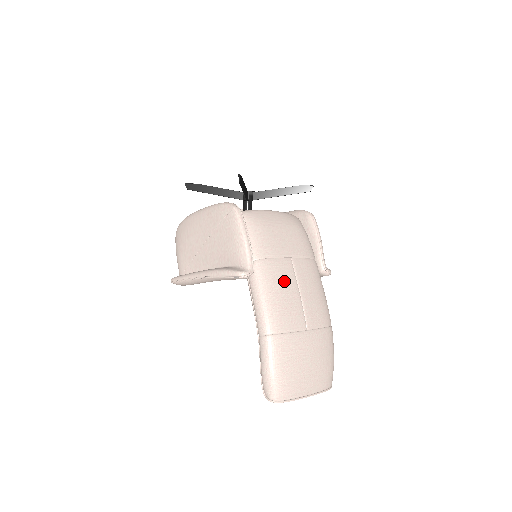
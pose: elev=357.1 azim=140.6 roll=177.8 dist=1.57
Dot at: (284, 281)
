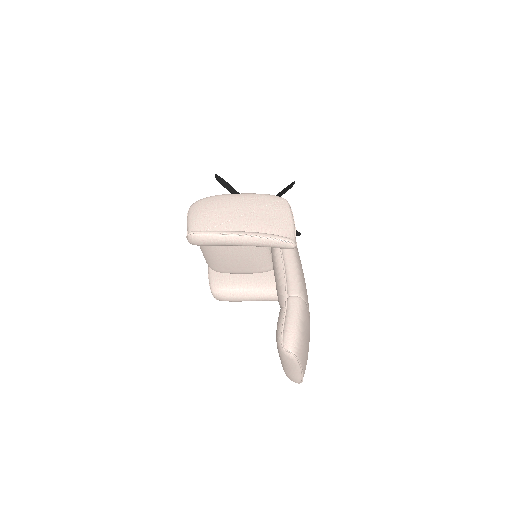
Dot at: occluded
